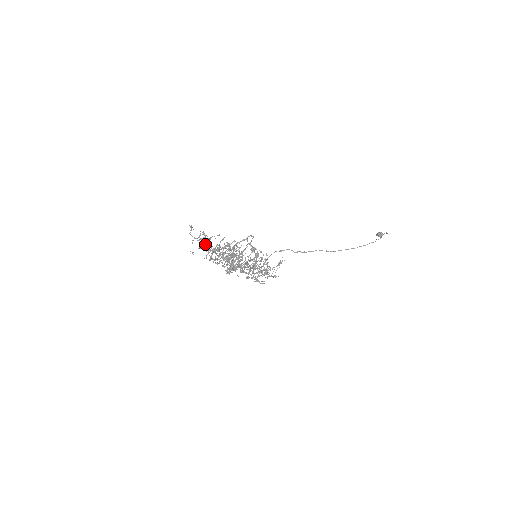
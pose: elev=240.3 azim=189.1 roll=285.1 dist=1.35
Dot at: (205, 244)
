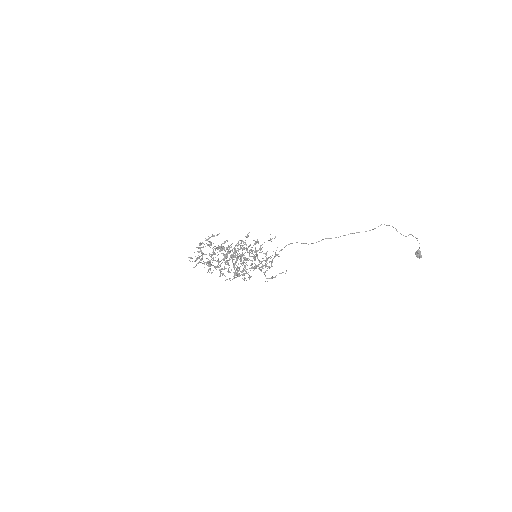
Dot at: occluded
